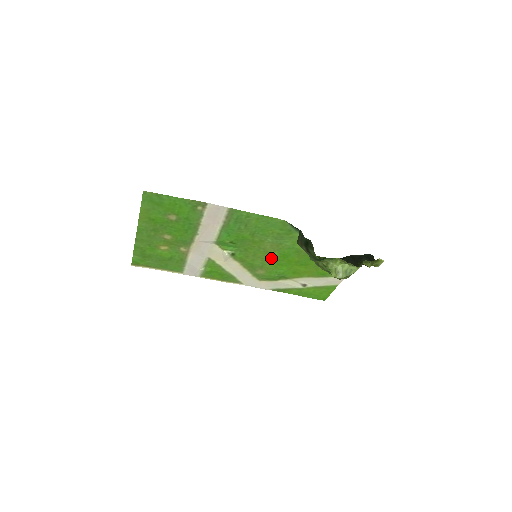
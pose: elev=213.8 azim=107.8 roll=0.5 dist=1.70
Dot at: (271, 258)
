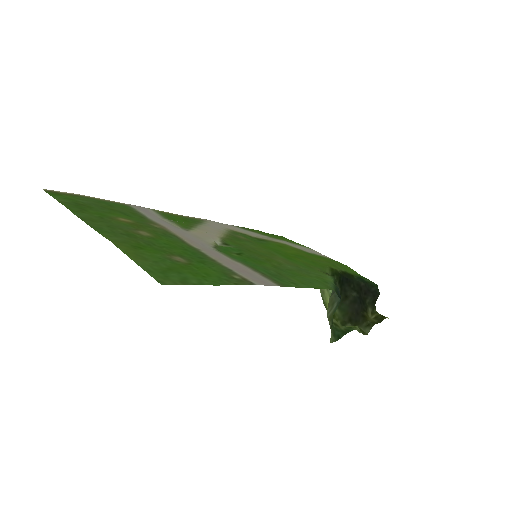
Dot at: (270, 251)
